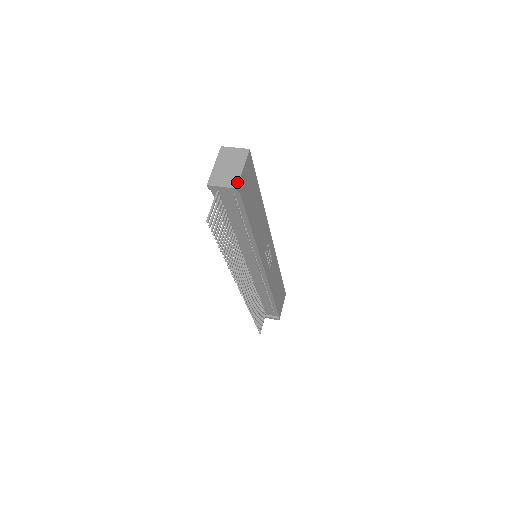
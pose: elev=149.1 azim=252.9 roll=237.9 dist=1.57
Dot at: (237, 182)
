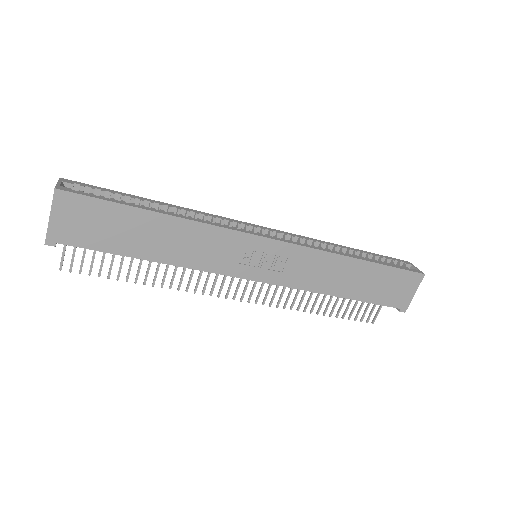
Dot at: (46, 236)
